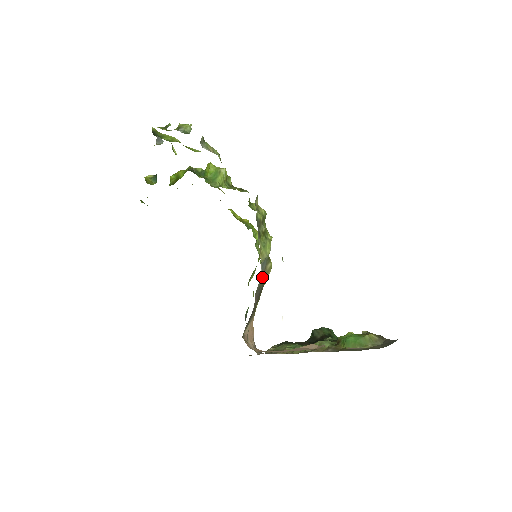
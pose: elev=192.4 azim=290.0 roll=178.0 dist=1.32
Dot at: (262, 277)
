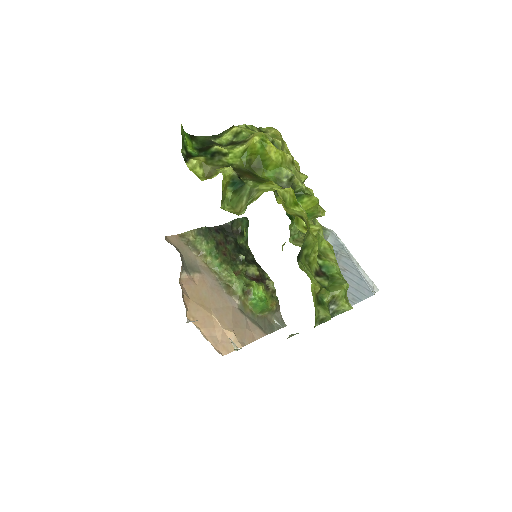
Dot at: occluded
